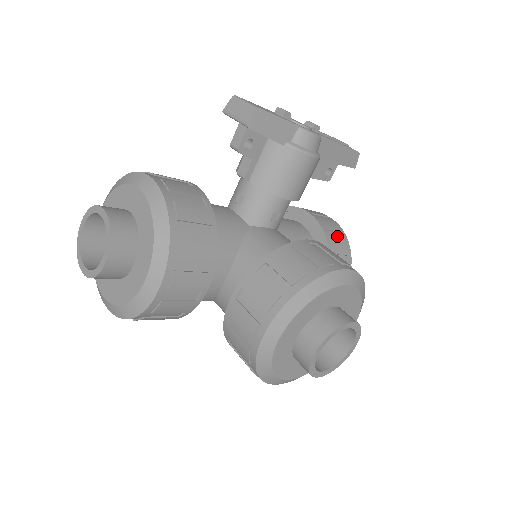
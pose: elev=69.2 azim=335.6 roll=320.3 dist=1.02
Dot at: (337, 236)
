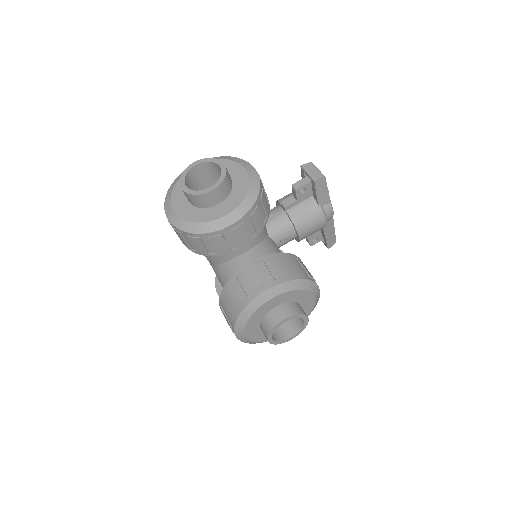
Dot at: occluded
